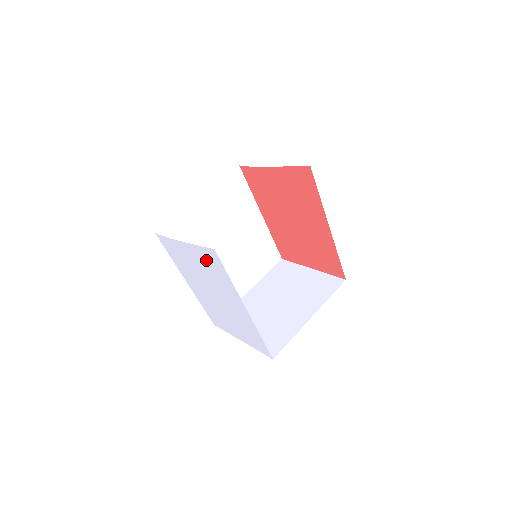
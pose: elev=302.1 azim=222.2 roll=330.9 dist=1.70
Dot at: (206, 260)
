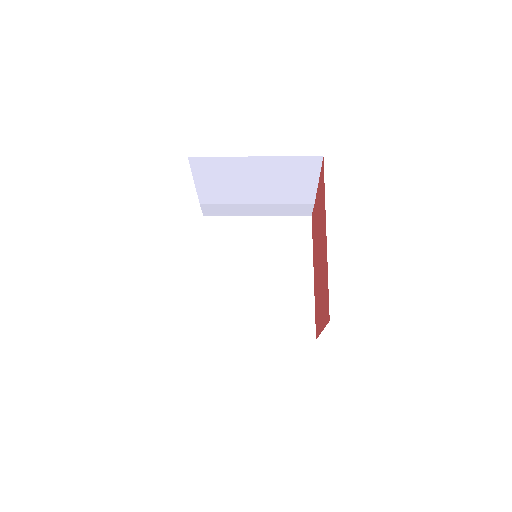
Dot at: occluded
